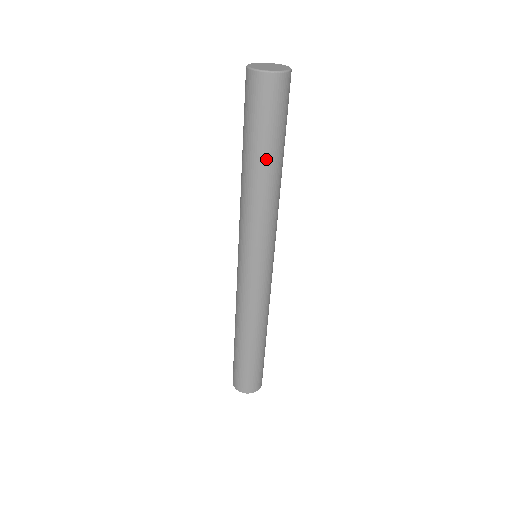
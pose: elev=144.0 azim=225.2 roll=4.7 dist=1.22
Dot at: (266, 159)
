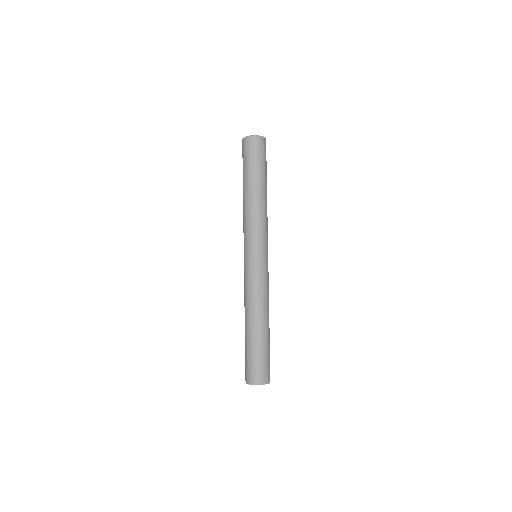
Dot at: (248, 182)
